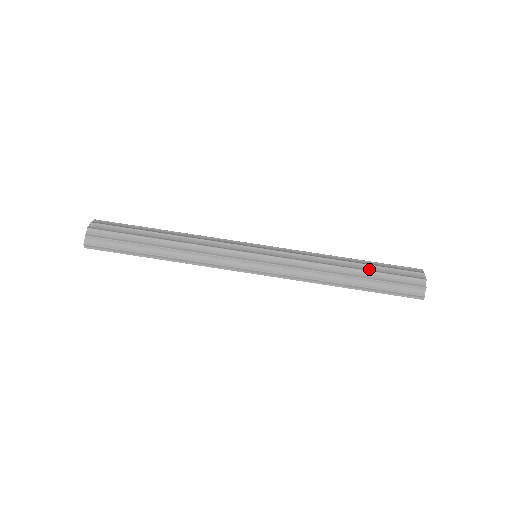
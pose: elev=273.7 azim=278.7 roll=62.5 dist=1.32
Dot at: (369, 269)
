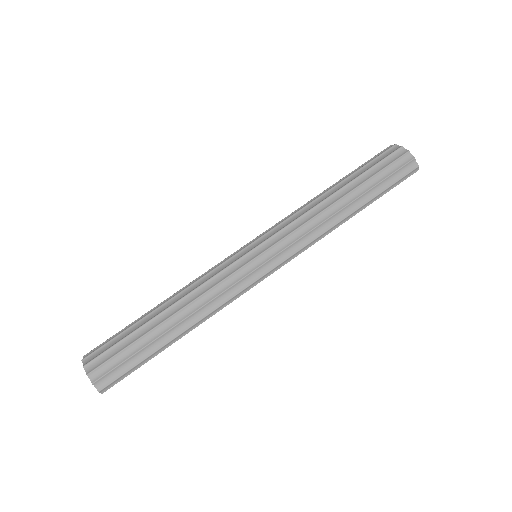
Dot at: (359, 183)
